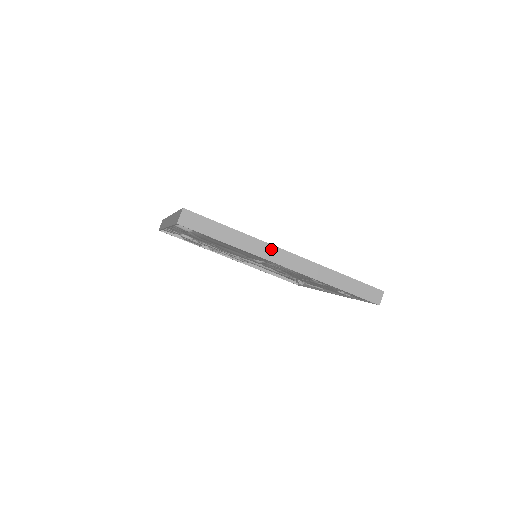
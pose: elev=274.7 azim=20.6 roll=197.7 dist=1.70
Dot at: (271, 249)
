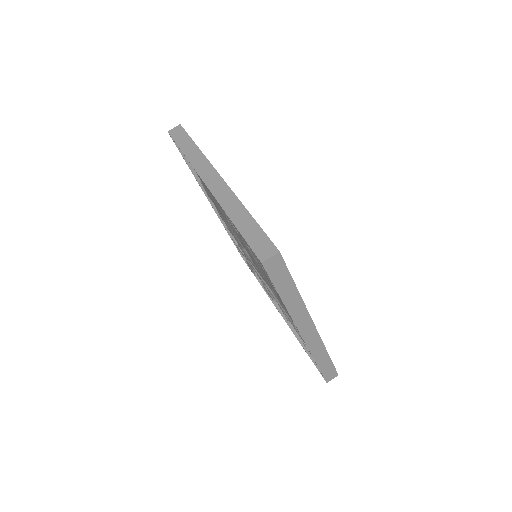
Dot at: (208, 167)
